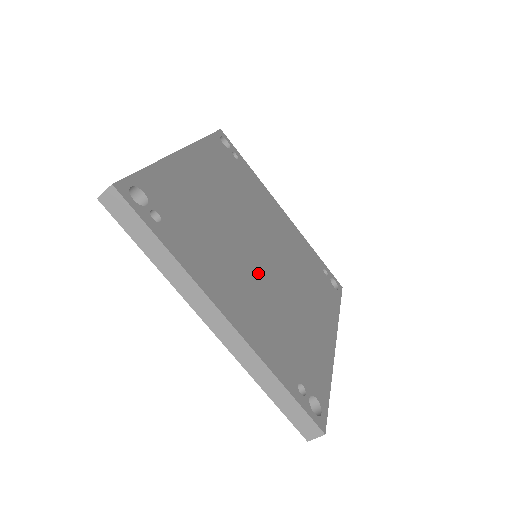
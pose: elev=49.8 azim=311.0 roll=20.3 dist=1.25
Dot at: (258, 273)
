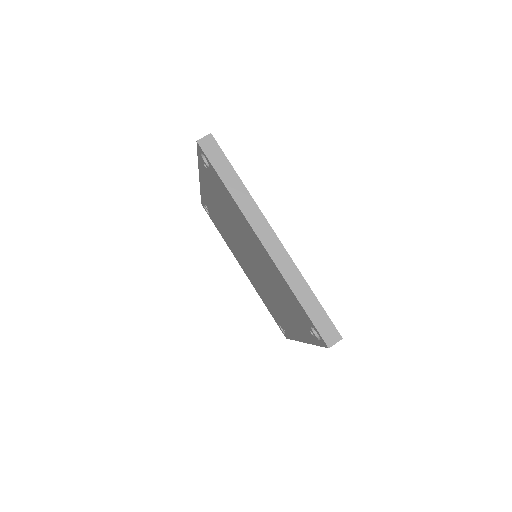
Dot at: occluded
